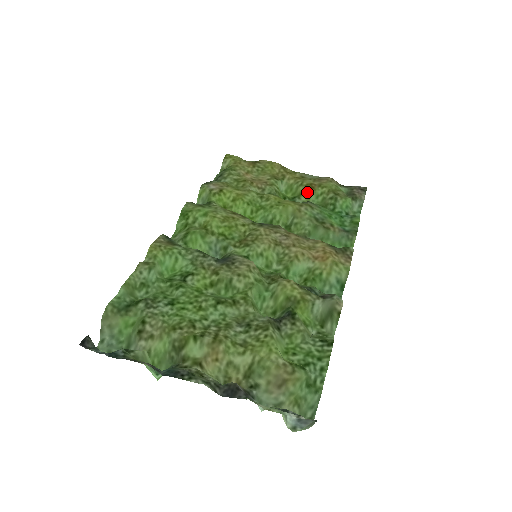
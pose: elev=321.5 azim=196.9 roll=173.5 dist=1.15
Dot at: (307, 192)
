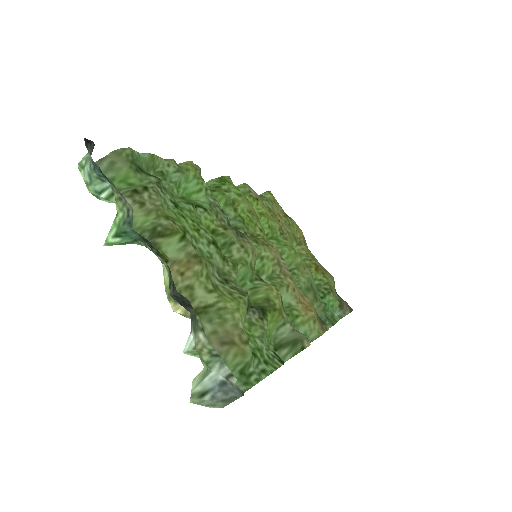
Dot at: (311, 268)
